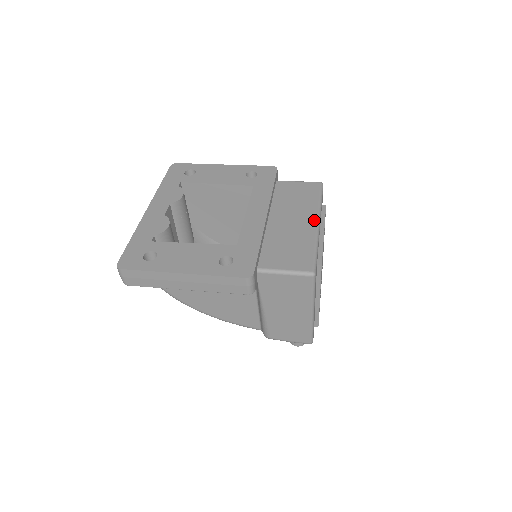
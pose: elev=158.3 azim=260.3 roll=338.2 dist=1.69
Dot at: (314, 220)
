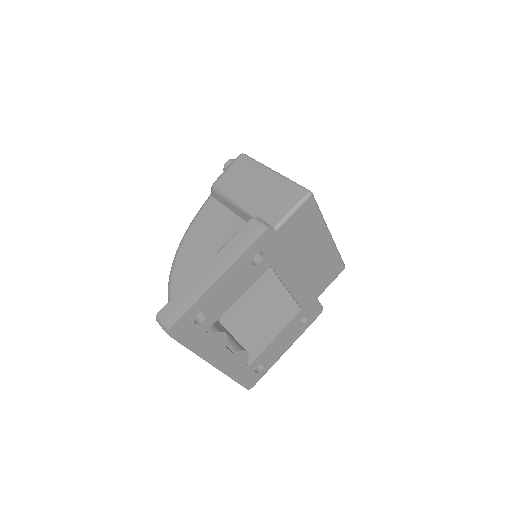
Dot at: (328, 237)
